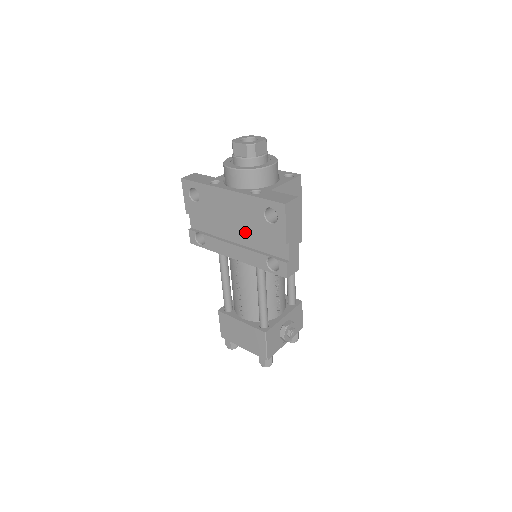
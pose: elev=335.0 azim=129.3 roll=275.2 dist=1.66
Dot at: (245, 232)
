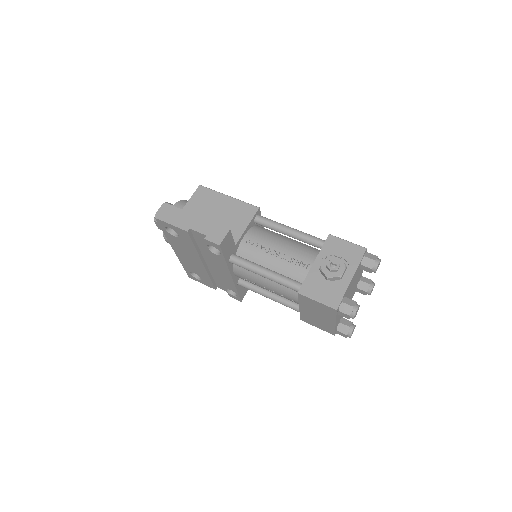
Dot at: (204, 256)
